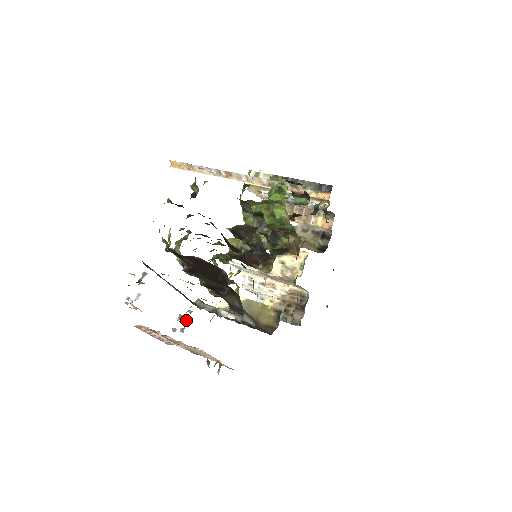
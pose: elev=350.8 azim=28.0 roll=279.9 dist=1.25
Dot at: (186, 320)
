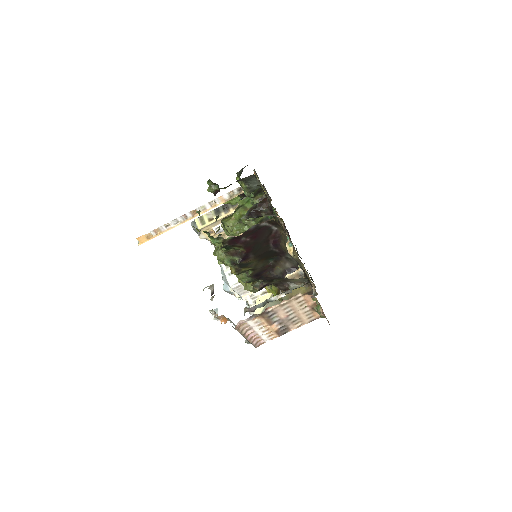
Dot at: occluded
